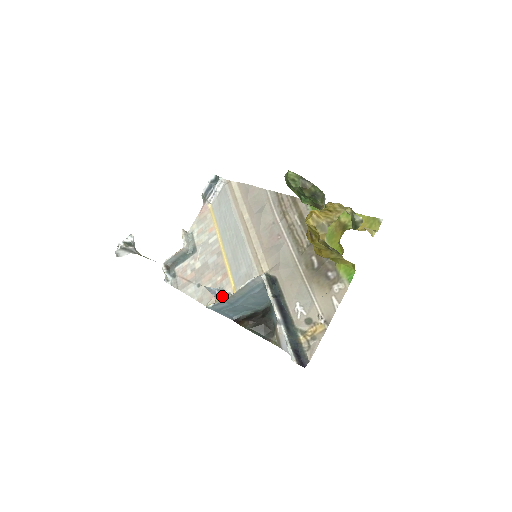
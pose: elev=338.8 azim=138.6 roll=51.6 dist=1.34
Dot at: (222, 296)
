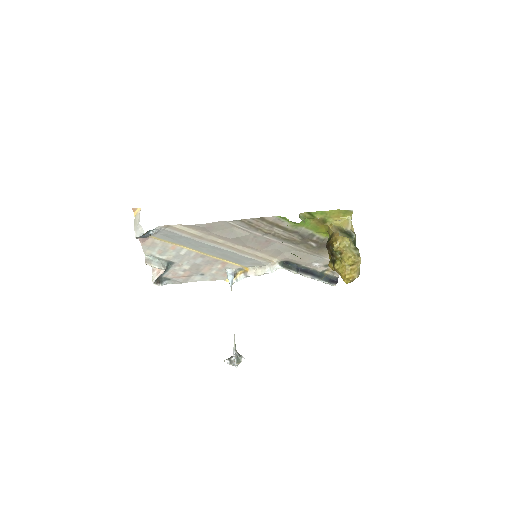
Dot at: (235, 273)
